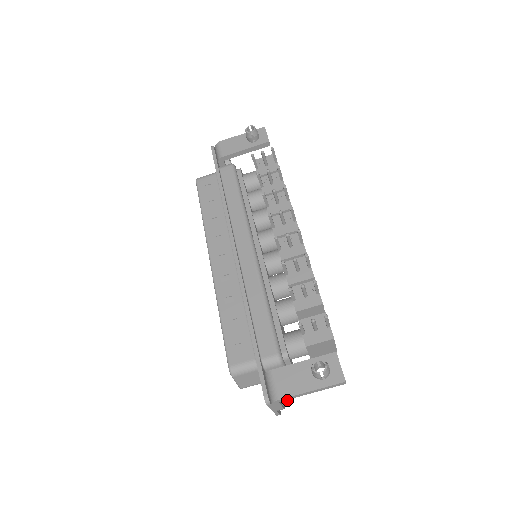
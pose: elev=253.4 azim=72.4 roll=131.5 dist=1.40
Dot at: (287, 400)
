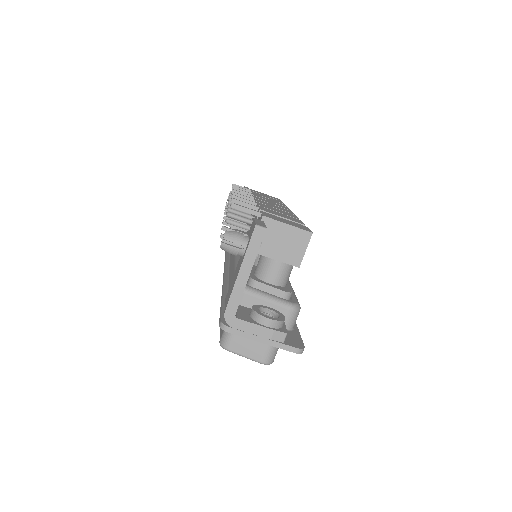
Dot at: (265, 316)
